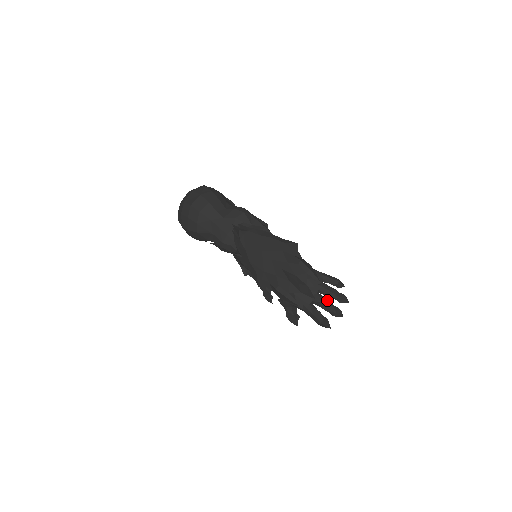
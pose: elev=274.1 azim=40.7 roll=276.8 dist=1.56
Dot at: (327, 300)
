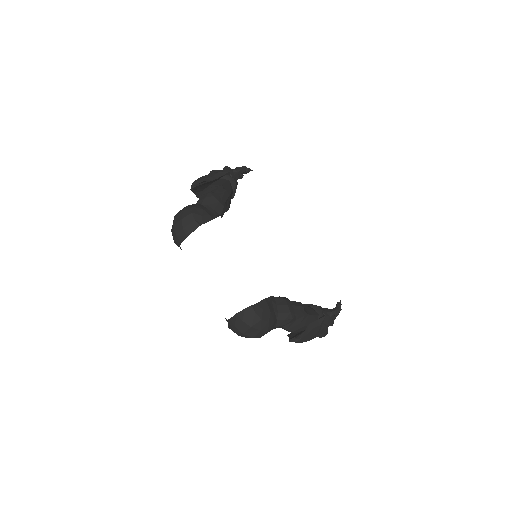
Dot at: occluded
